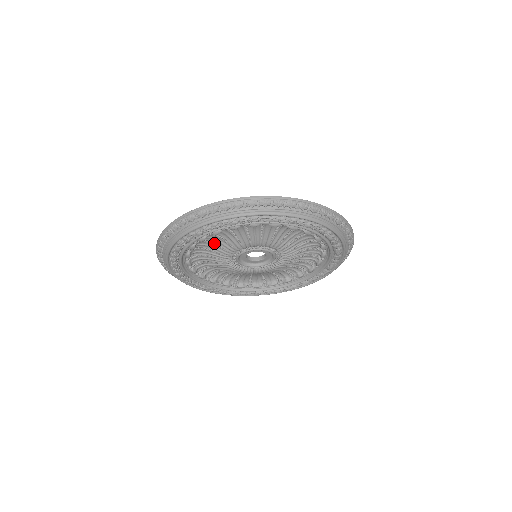
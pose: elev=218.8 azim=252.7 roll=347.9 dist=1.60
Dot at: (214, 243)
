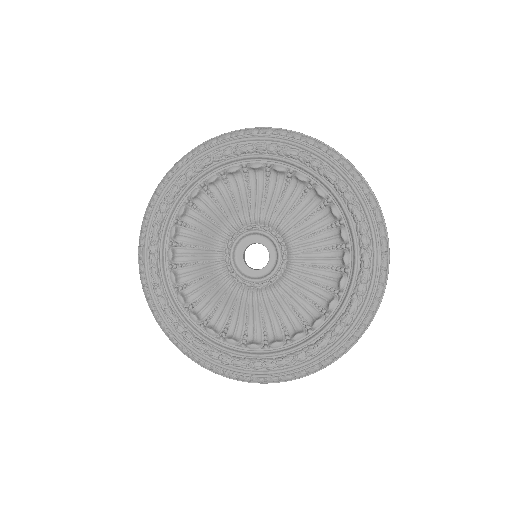
Dot at: (200, 230)
